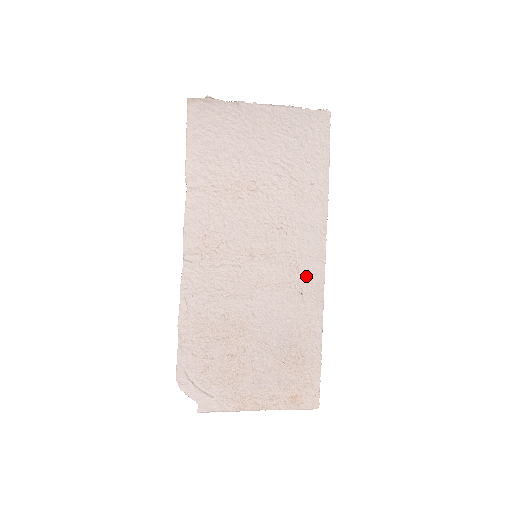
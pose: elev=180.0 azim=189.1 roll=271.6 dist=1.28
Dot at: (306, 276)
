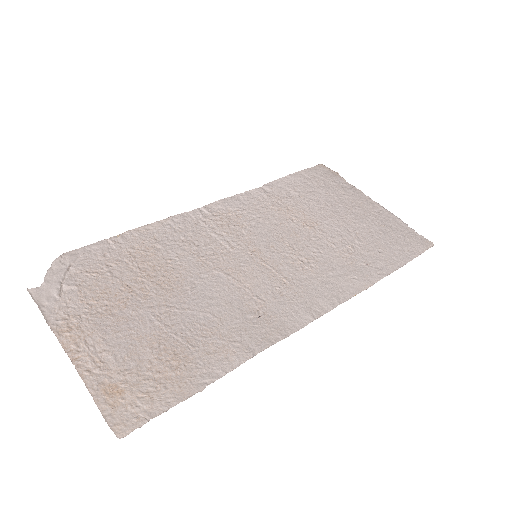
Dot at: (282, 310)
